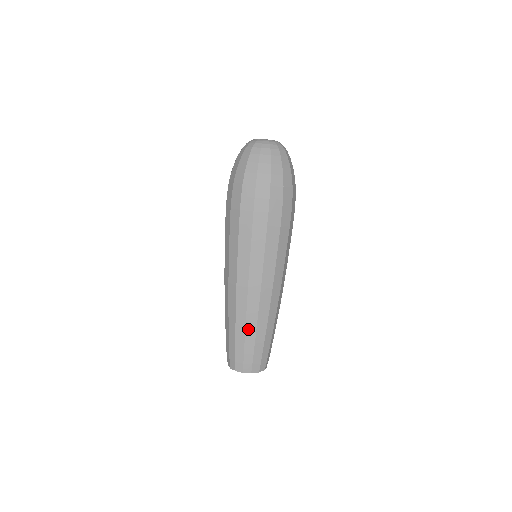
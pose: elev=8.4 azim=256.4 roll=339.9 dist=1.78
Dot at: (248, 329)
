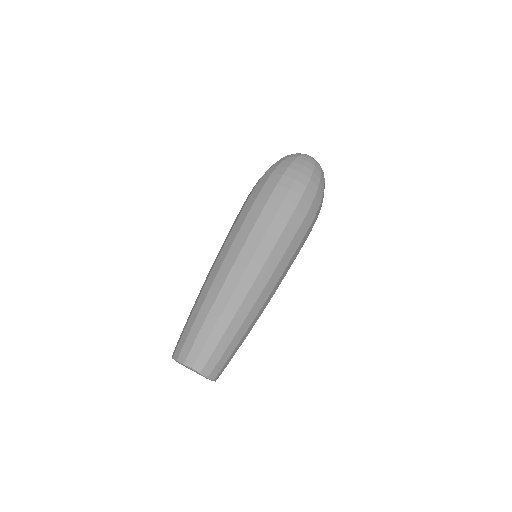
Dot at: (233, 322)
